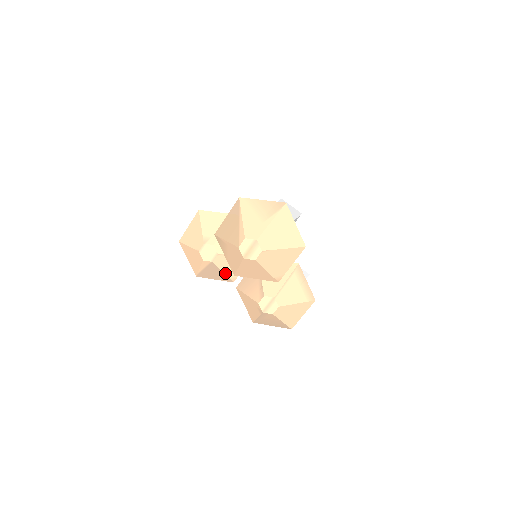
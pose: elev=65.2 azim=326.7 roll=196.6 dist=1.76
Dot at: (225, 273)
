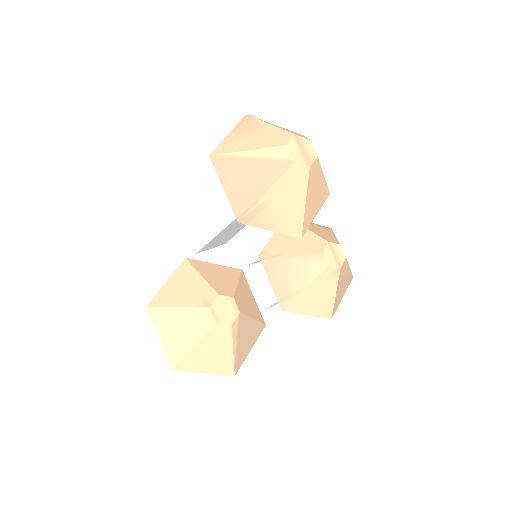
Dot at: (254, 319)
